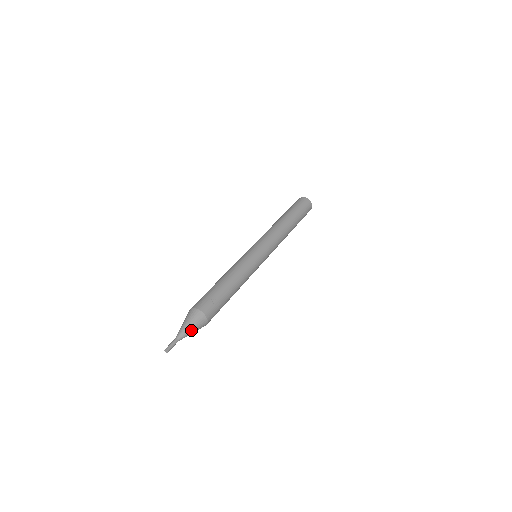
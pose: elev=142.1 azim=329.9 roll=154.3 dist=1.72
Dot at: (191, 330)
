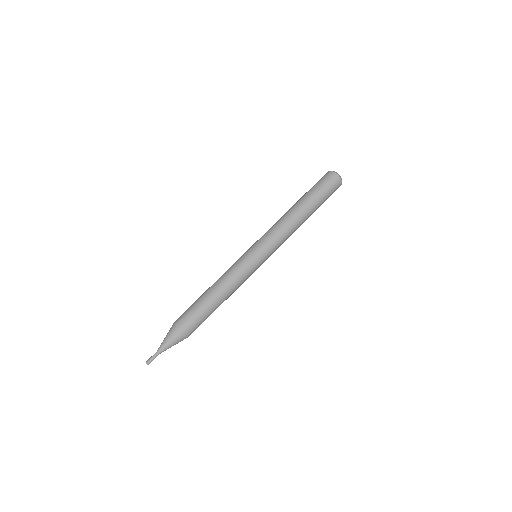
Dot at: occluded
